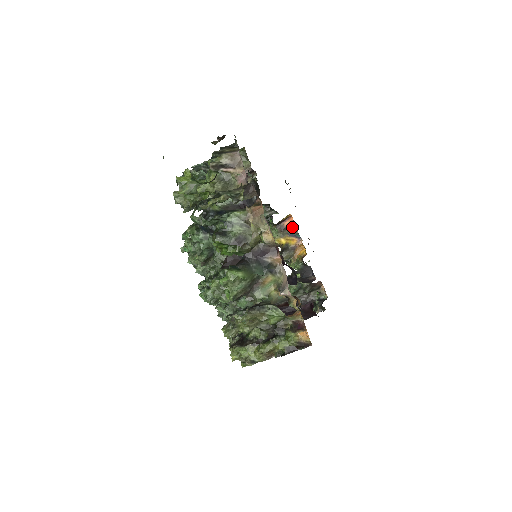
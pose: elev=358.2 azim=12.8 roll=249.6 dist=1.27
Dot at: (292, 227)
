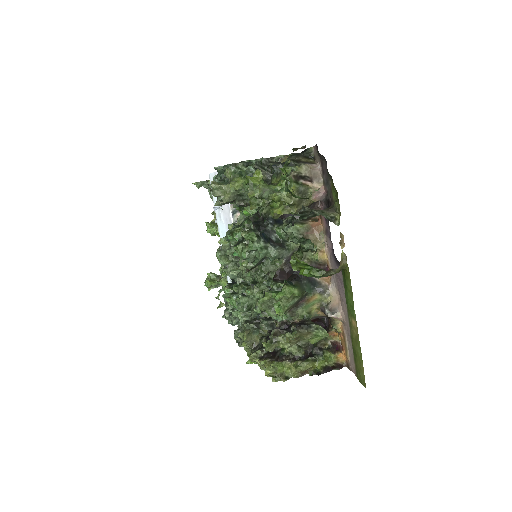
Dot at: occluded
